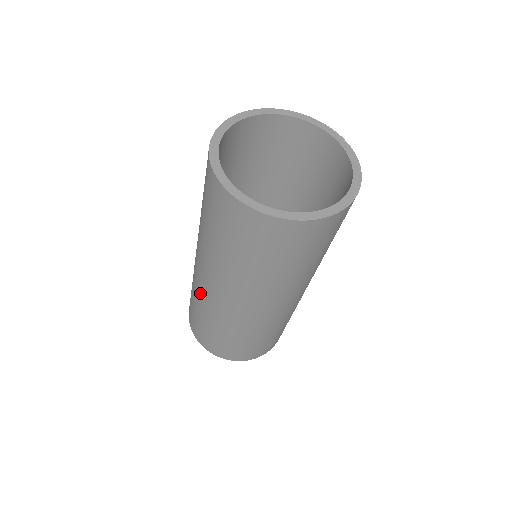
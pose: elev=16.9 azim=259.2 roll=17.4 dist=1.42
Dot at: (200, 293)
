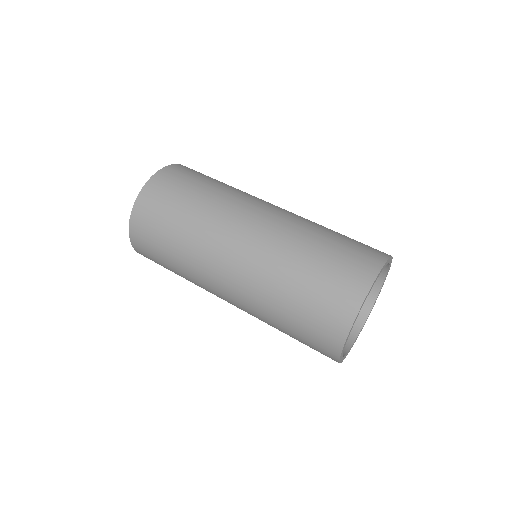
Dot at: (201, 279)
